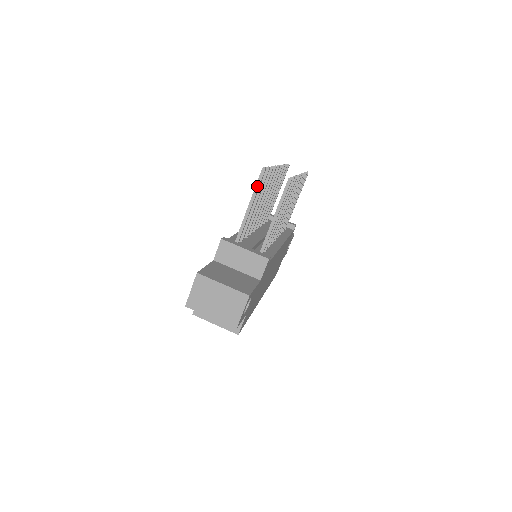
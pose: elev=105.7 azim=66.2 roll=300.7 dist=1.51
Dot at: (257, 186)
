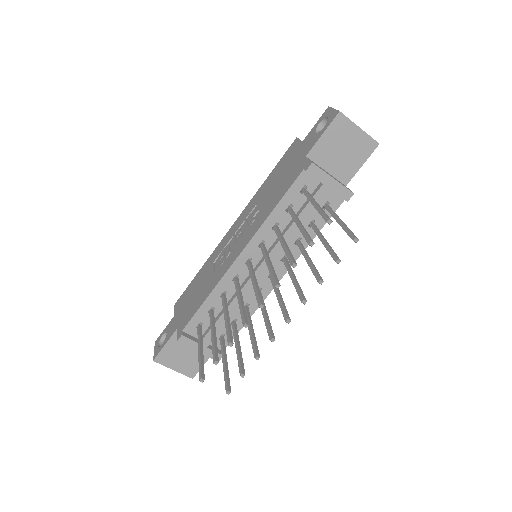
Dot at: (200, 368)
